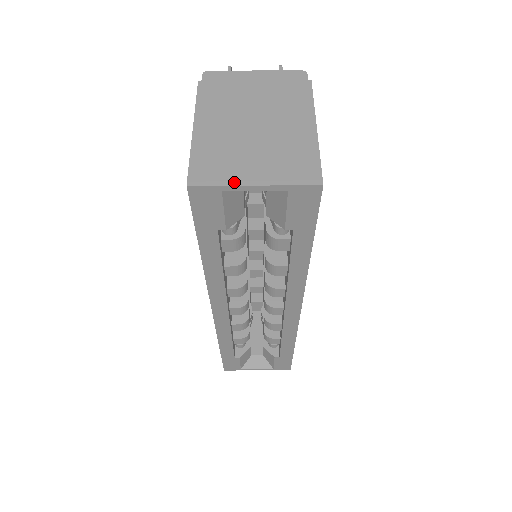
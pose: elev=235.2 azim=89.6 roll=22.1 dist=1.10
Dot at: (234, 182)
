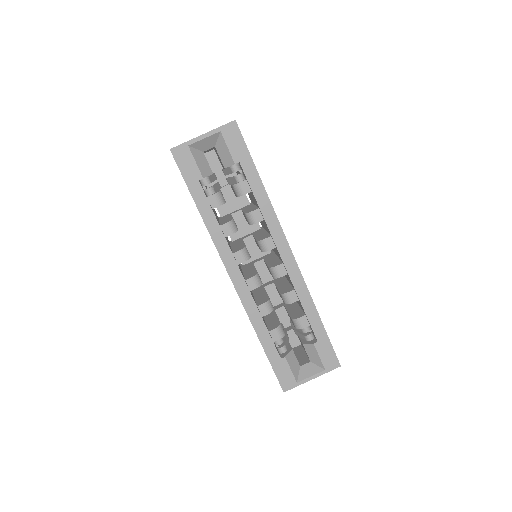
Dot at: (192, 139)
